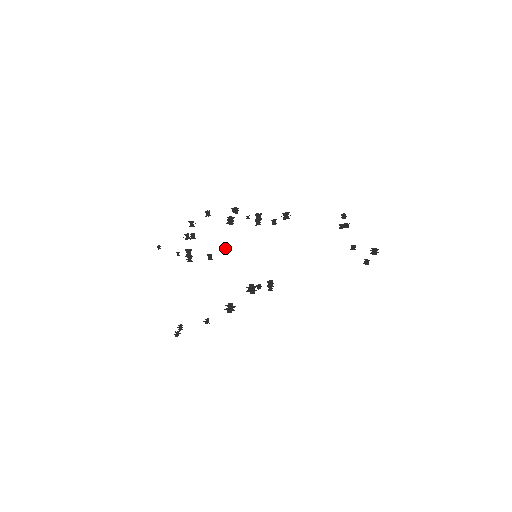
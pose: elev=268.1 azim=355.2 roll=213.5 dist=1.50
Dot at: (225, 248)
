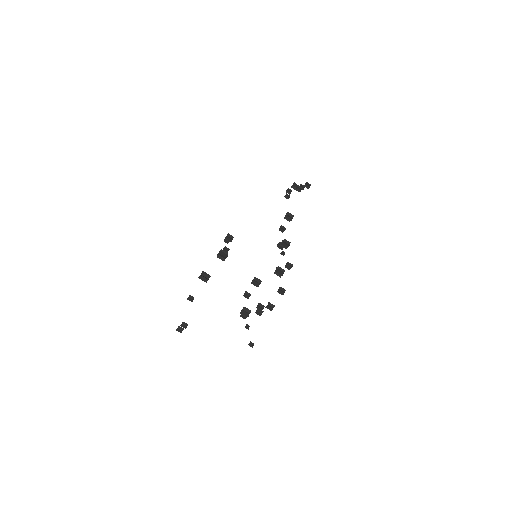
Dot at: (258, 283)
